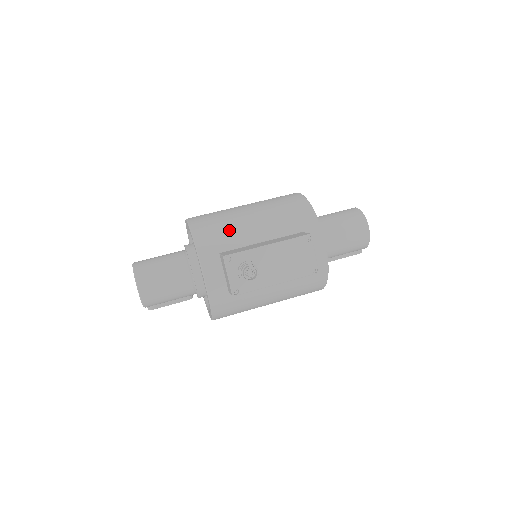
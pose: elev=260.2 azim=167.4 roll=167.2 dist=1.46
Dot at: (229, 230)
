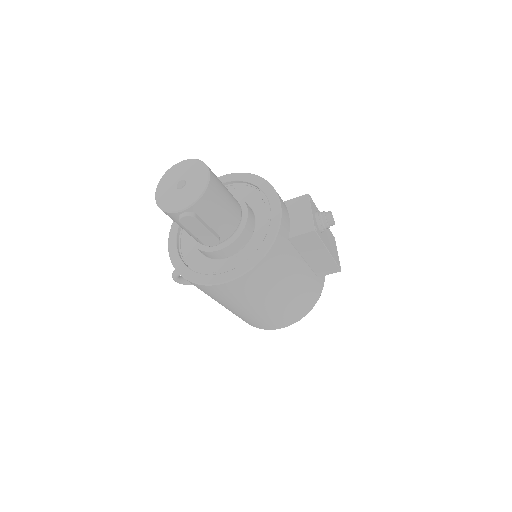
Dot at: occluded
